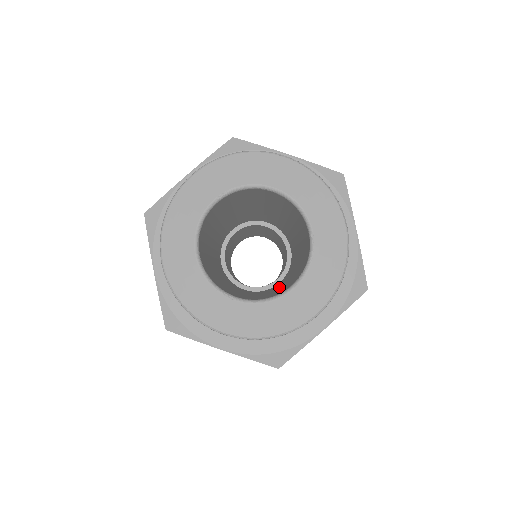
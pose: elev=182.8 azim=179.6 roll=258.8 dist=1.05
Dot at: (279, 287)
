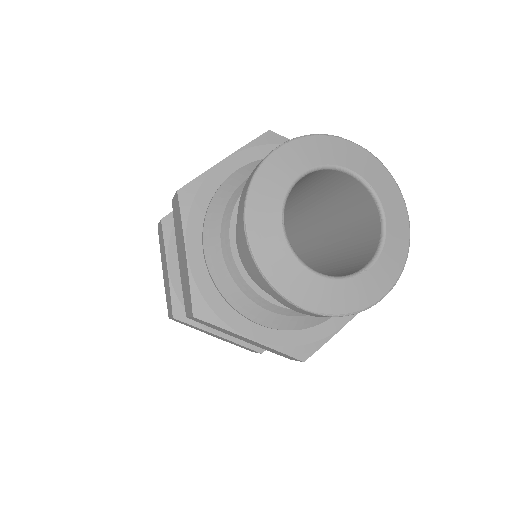
Dot at: (326, 244)
